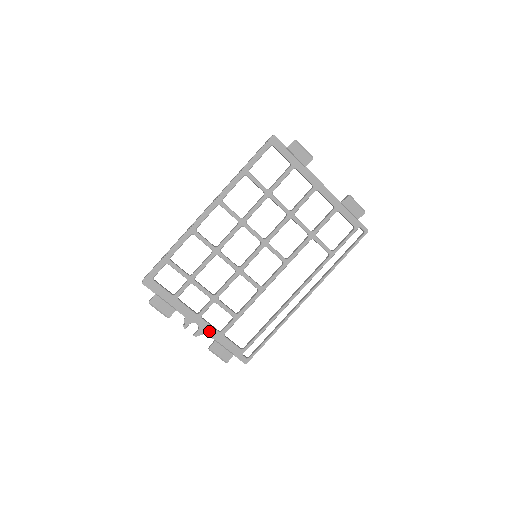
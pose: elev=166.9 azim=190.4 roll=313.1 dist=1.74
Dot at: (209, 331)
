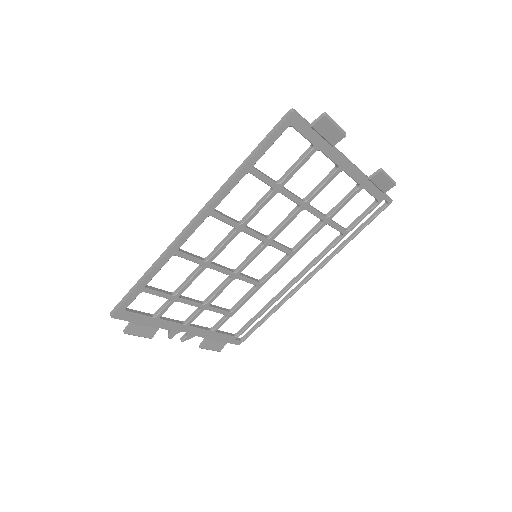
Dot at: (199, 333)
